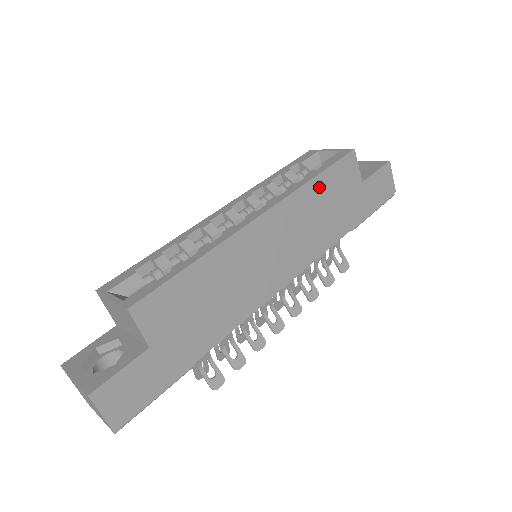
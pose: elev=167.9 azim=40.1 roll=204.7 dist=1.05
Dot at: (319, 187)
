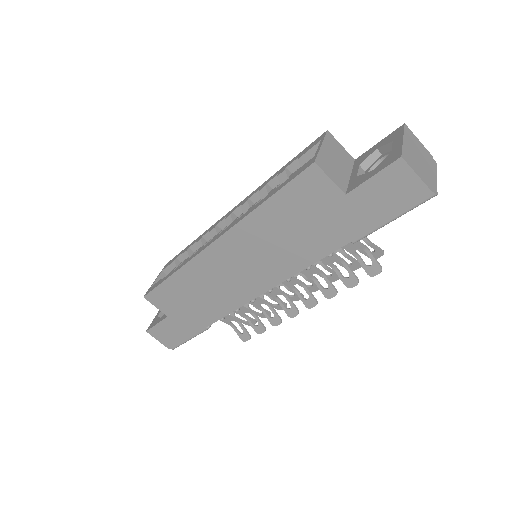
Dot at: (272, 212)
